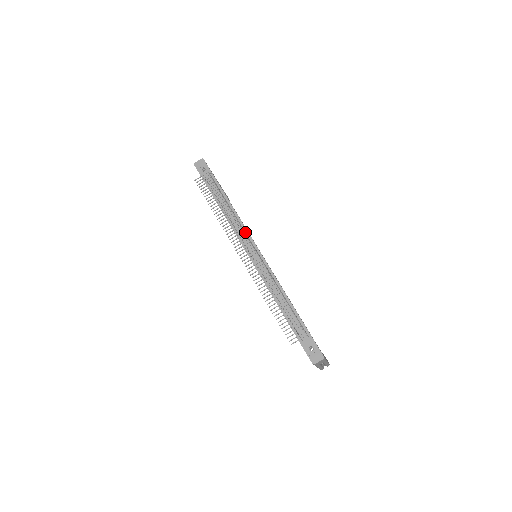
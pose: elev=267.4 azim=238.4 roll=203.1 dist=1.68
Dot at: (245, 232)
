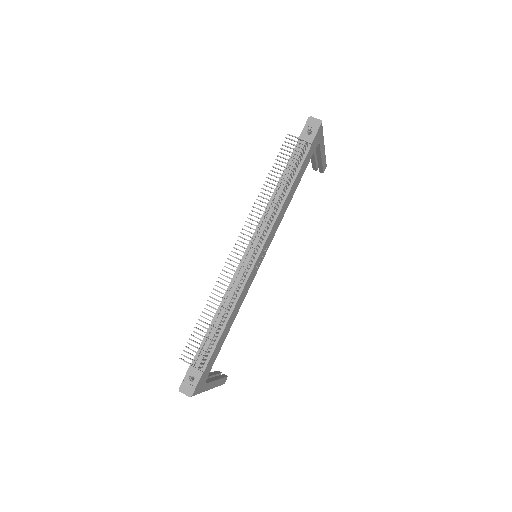
Dot at: occluded
